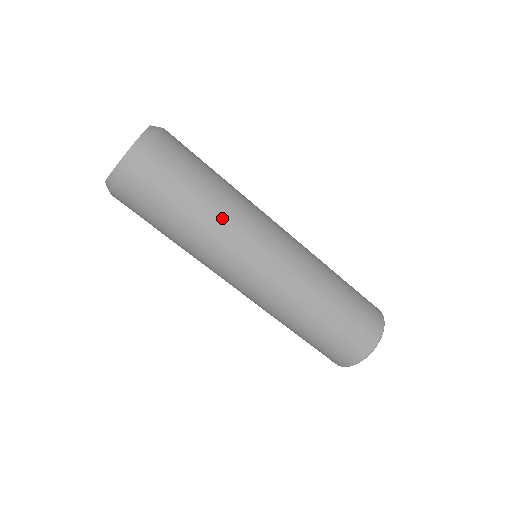
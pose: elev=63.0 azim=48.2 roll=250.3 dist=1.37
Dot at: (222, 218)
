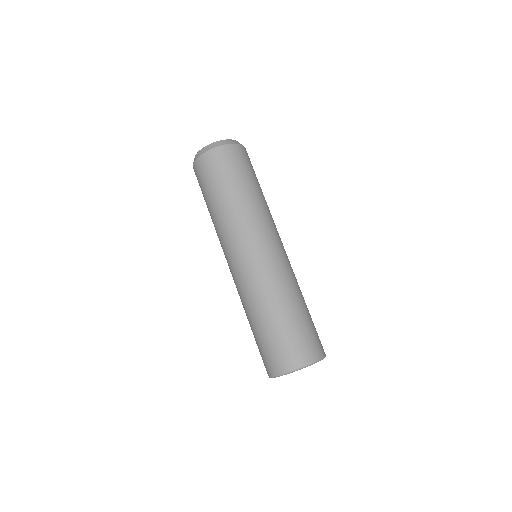
Dot at: occluded
